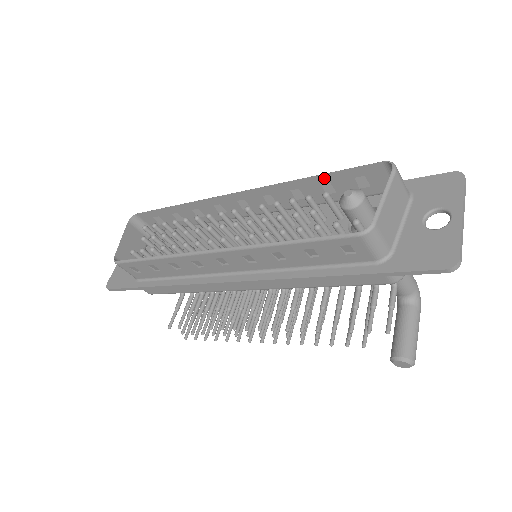
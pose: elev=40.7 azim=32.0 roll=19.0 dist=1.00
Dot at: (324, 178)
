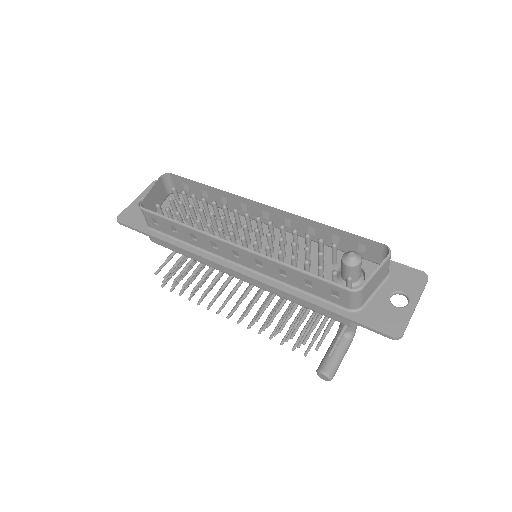
Dot at: (338, 232)
